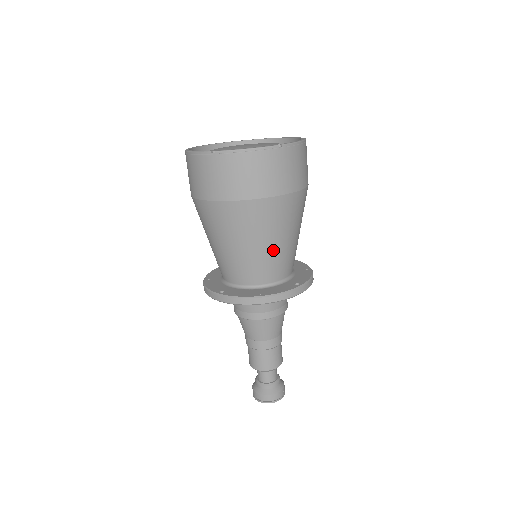
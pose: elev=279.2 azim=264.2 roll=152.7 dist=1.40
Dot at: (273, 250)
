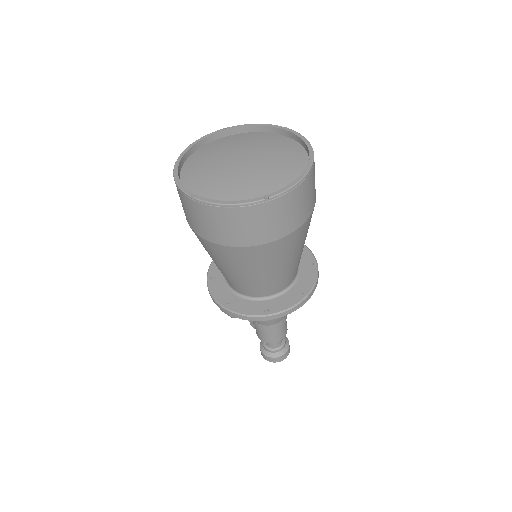
Dot at: (302, 251)
